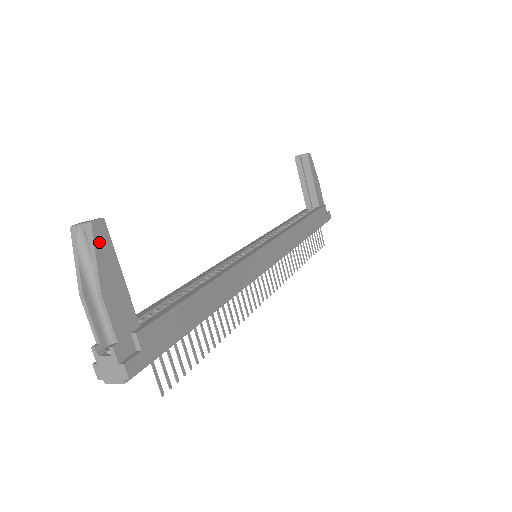
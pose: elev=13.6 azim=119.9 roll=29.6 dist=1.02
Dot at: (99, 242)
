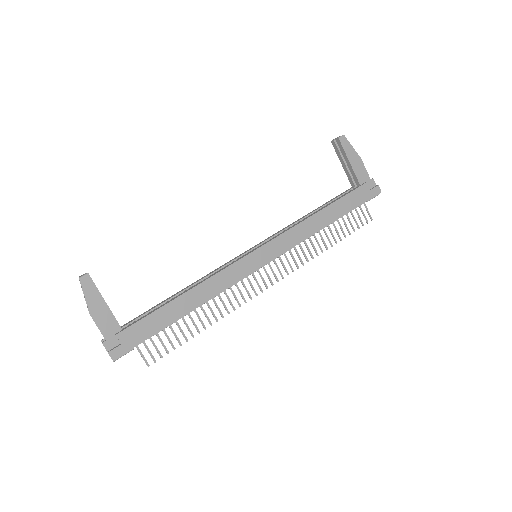
Dot at: (86, 288)
